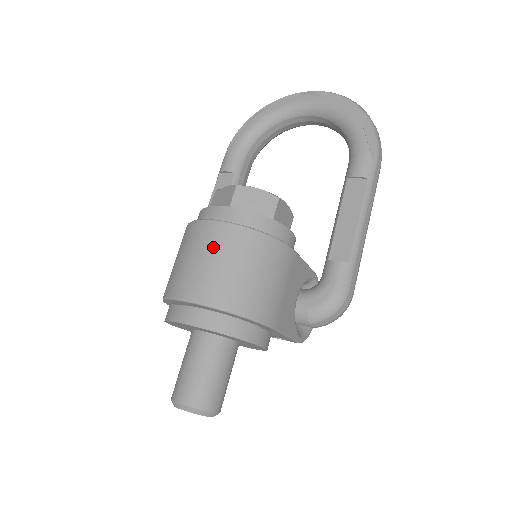
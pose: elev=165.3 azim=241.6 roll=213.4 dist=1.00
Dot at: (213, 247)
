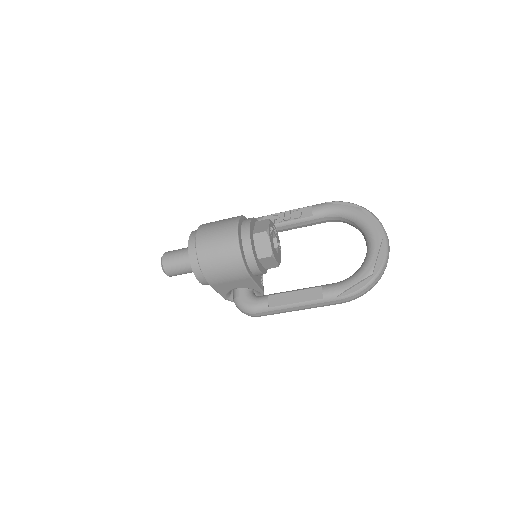
Dot at: (223, 238)
